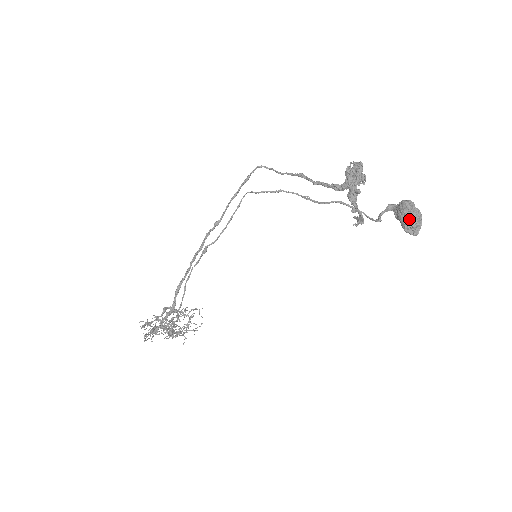
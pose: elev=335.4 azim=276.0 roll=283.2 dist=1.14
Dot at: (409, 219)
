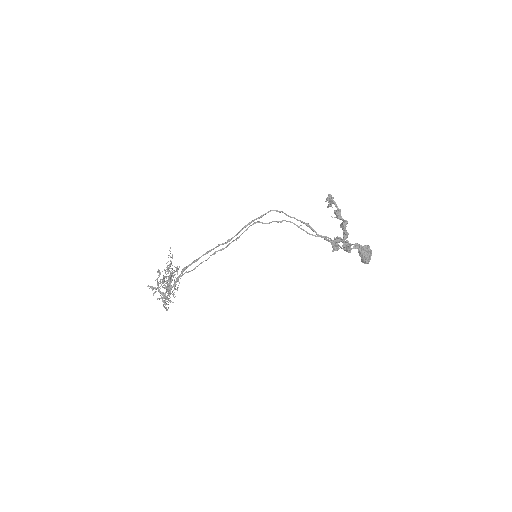
Dot at: (368, 261)
